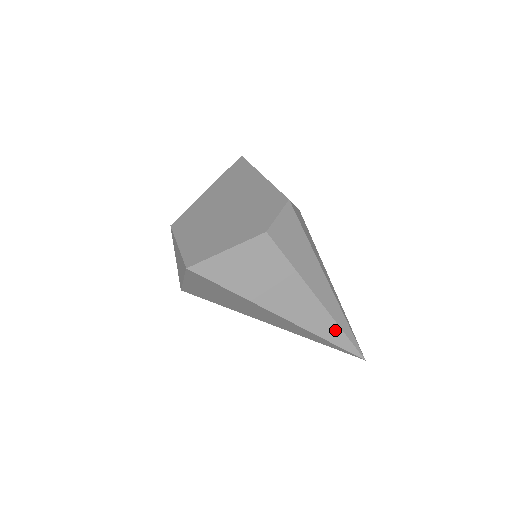
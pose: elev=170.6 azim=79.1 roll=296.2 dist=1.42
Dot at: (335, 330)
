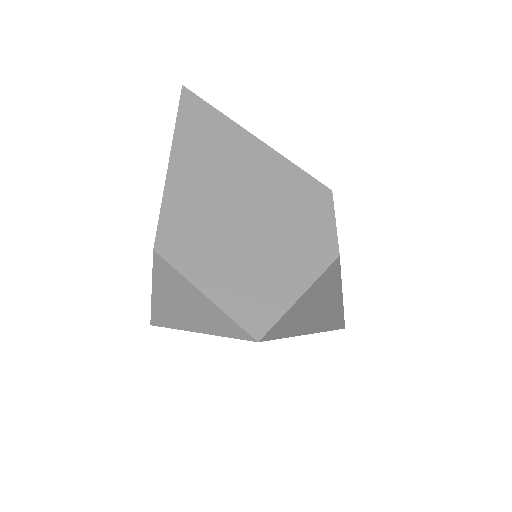
Dot at: (340, 318)
